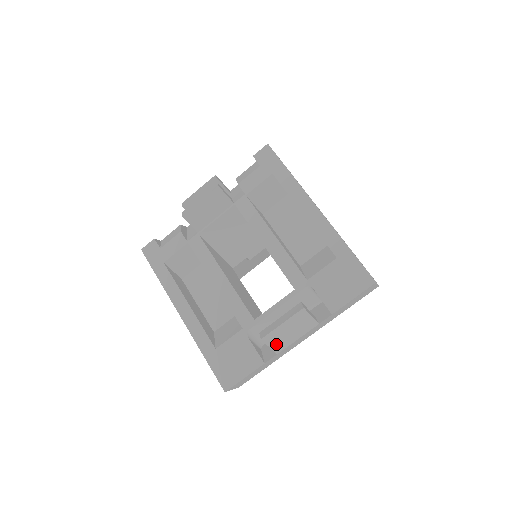
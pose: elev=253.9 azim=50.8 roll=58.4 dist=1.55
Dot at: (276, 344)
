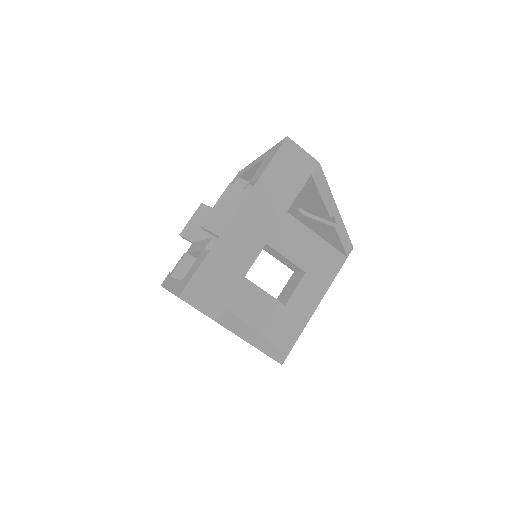
Dot at: (216, 226)
